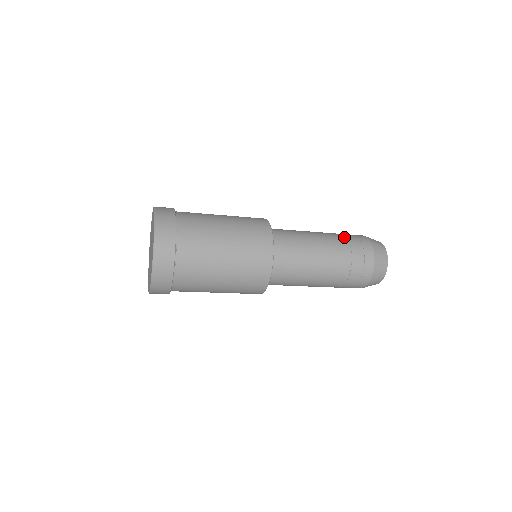
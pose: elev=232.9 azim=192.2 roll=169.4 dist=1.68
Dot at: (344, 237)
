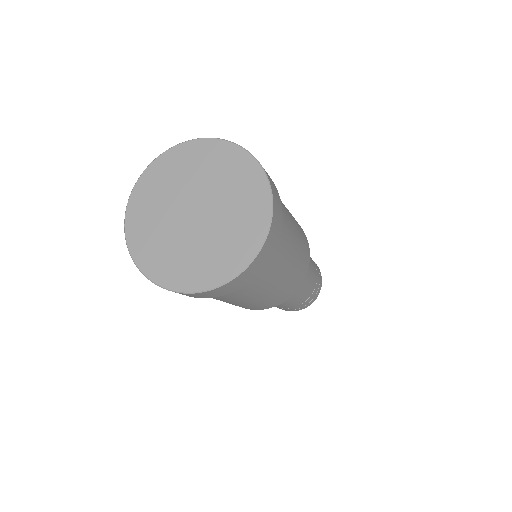
Dot at: occluded
